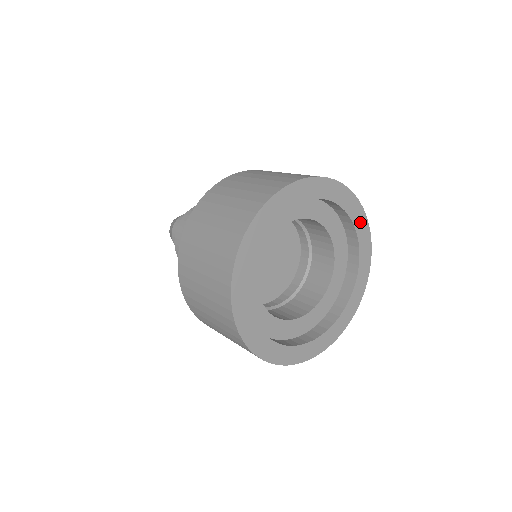
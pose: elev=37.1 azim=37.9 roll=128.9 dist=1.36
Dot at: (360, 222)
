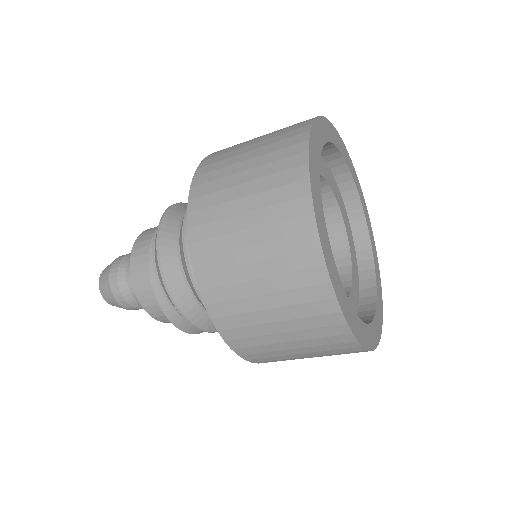
Dot at: (368, 223)
